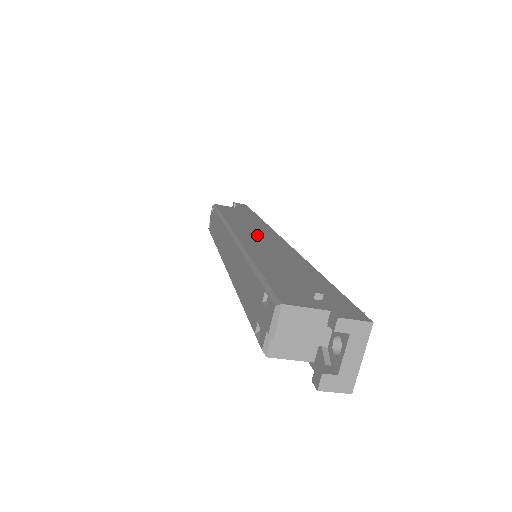
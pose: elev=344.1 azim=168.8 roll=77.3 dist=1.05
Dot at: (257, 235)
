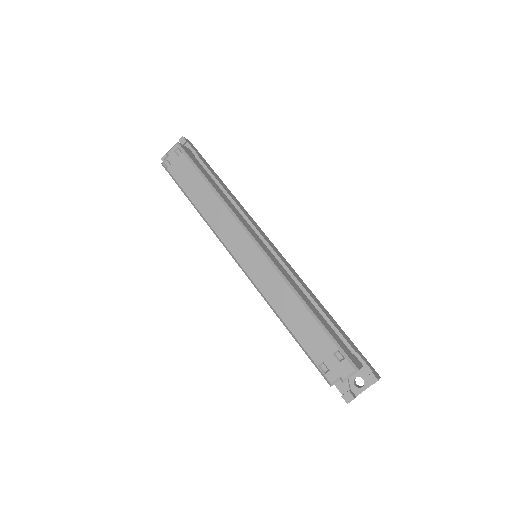
Dot at: (261, 239)
